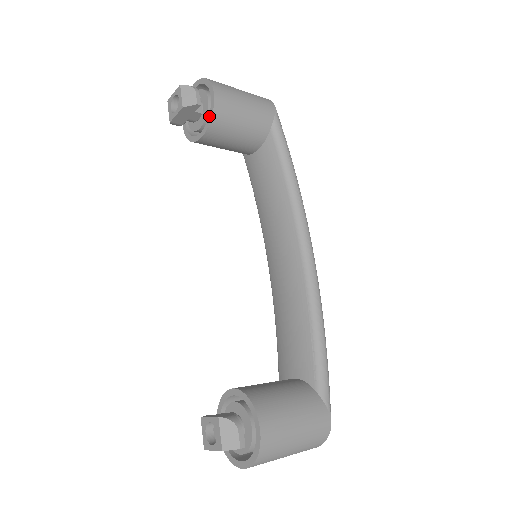
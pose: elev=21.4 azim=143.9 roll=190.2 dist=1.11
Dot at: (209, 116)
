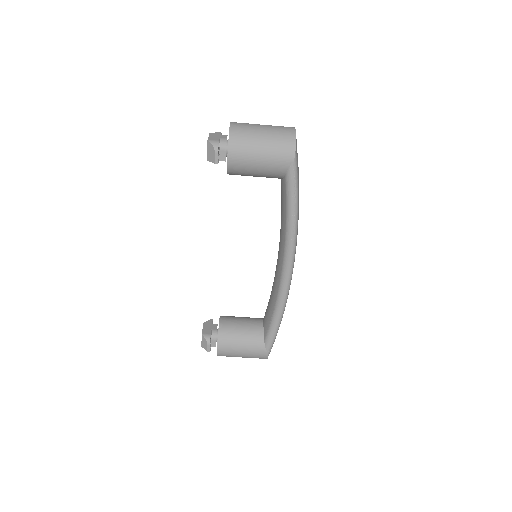
Dot at: occluded
